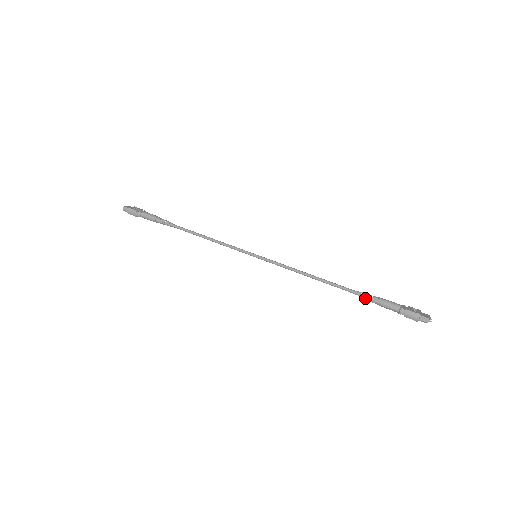
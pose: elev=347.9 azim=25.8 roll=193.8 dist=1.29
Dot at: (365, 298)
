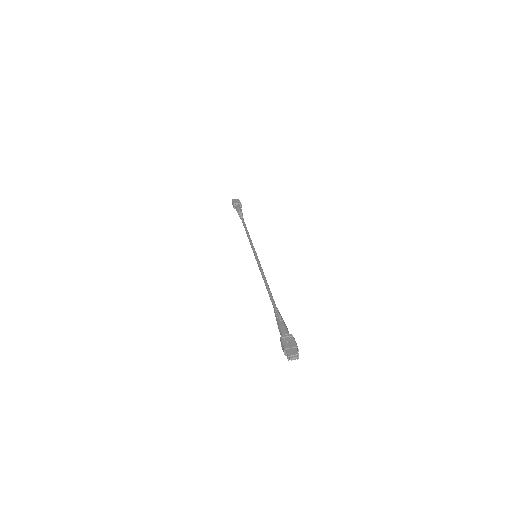
Dot at: (276, 317)
